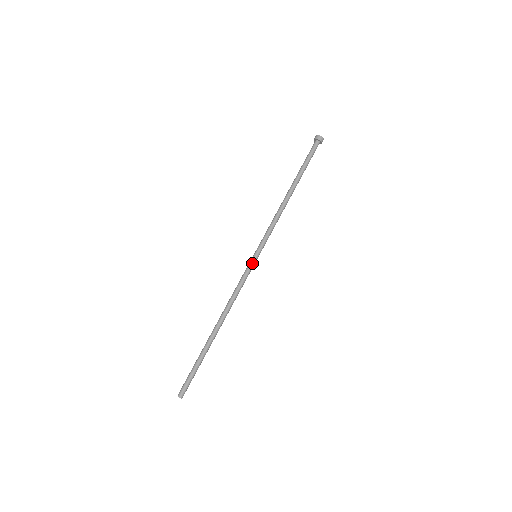
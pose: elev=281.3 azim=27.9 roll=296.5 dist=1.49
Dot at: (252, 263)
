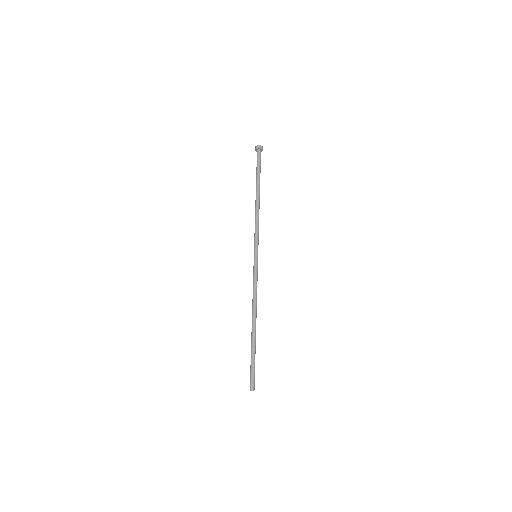
Dot at: (256, 262)
